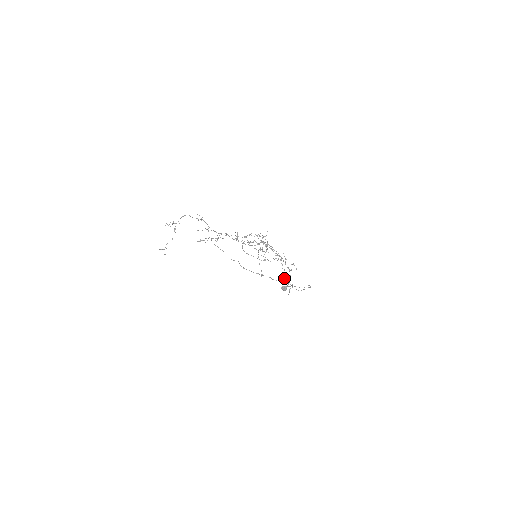
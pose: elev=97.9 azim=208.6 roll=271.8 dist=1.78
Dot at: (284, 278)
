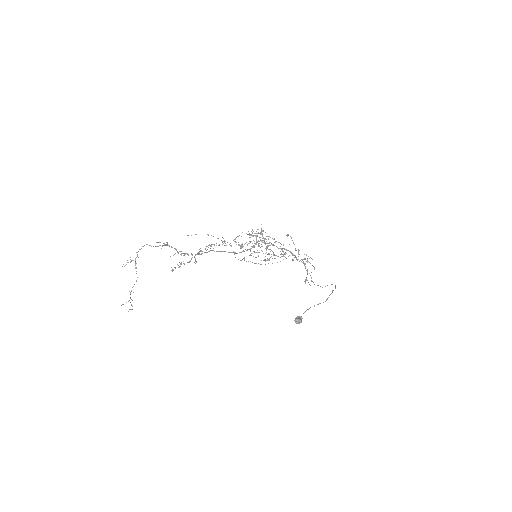
Dot at: (301, 259)
